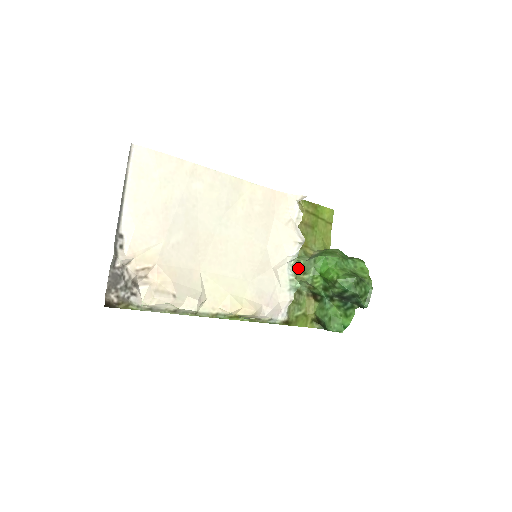
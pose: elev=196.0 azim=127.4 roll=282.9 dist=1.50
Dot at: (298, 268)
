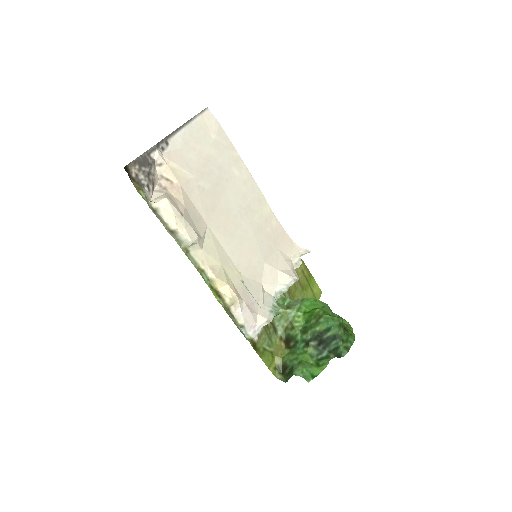
Dot at: (282, 304)
